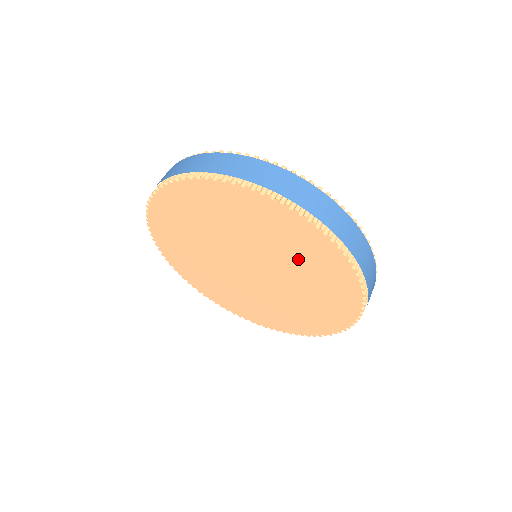
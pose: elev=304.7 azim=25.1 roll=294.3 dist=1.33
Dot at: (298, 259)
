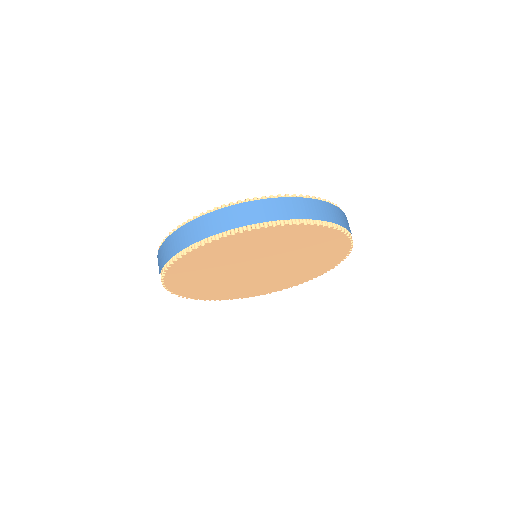
Dot at: (296, 245)
